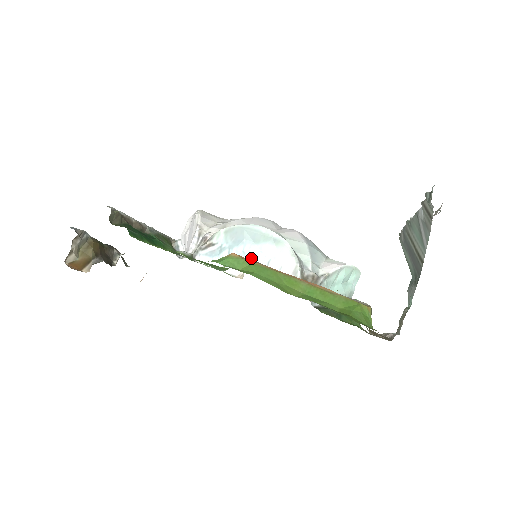
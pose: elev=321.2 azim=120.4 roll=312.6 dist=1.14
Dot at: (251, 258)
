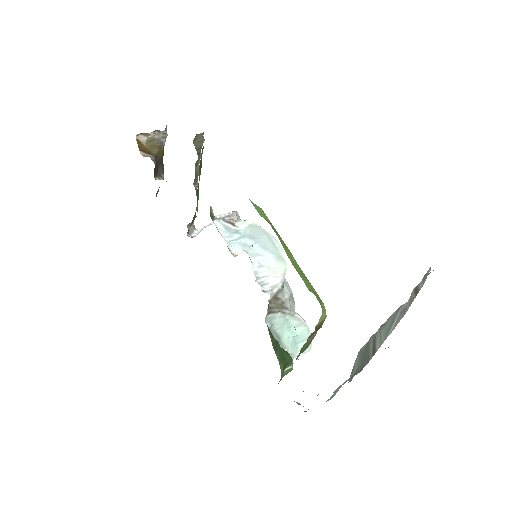
Dot at: (252, 253)
